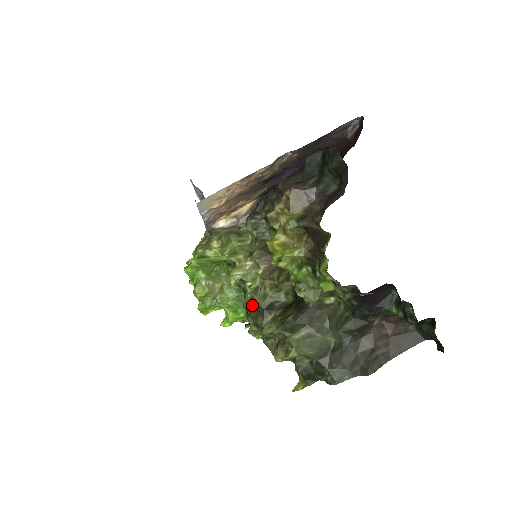
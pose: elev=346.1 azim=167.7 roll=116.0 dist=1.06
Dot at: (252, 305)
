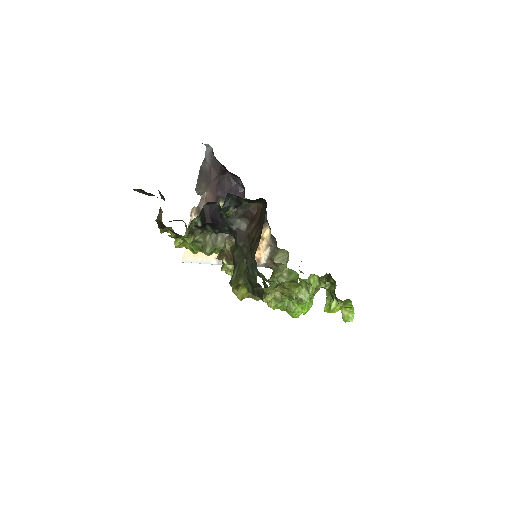
Dot at: (265, 284)
